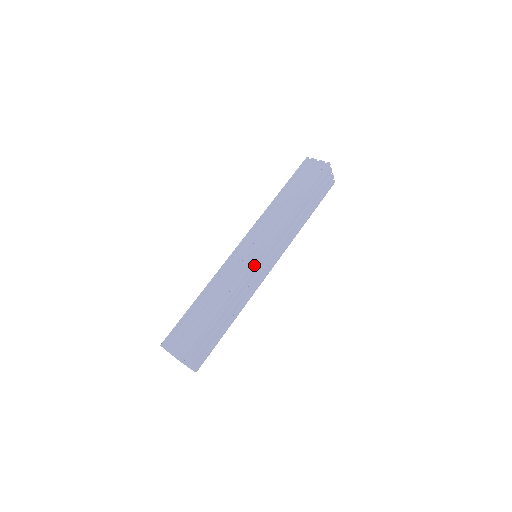
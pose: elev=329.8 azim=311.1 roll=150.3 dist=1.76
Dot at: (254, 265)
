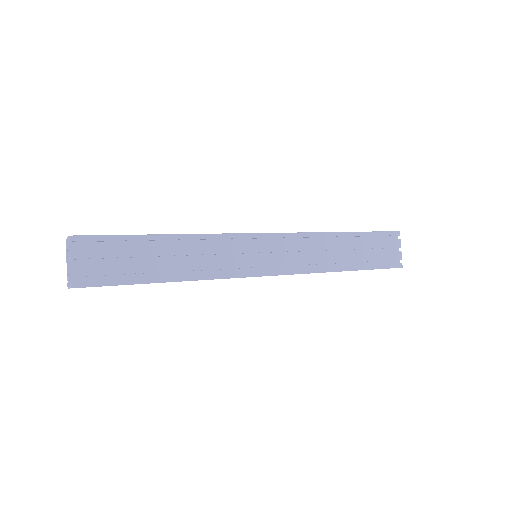
Dot at: (245, 236)
